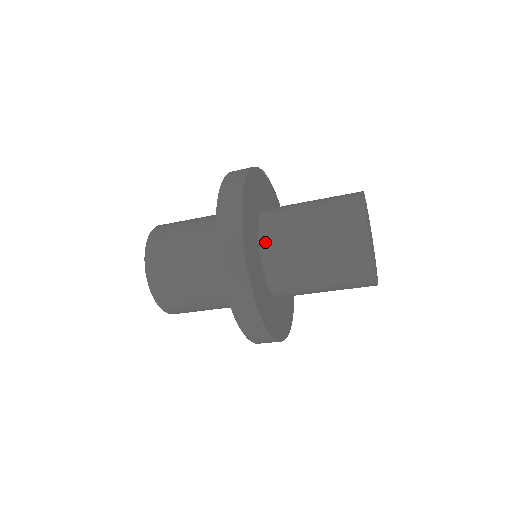
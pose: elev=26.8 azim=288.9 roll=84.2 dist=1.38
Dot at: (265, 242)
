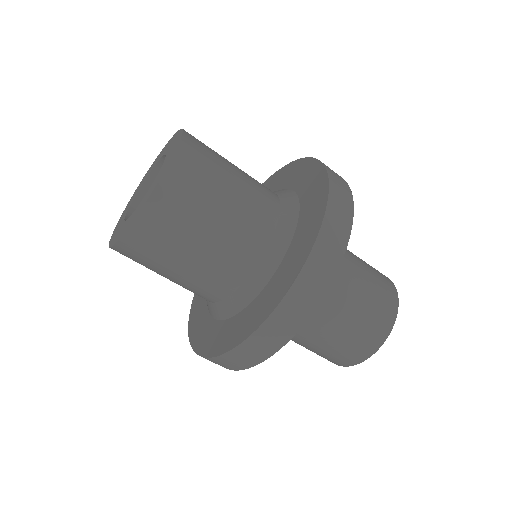
Dot at: occluded
